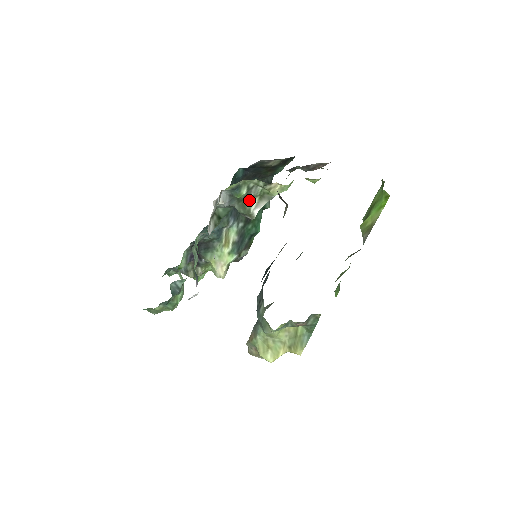
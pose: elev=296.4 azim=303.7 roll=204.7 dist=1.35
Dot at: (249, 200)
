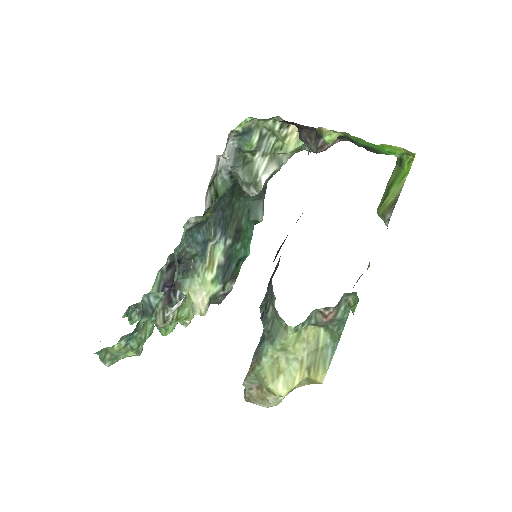
Dot at: (257, 160)
